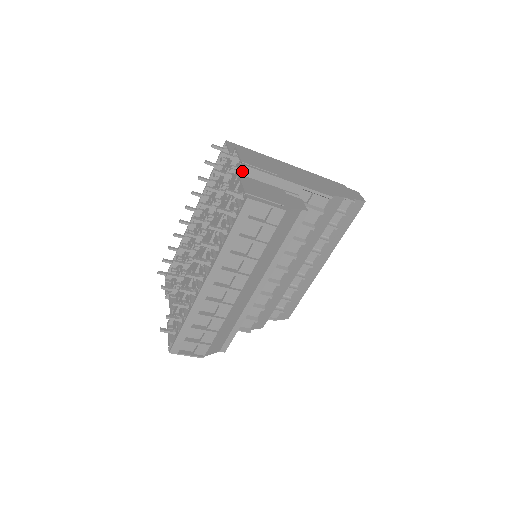
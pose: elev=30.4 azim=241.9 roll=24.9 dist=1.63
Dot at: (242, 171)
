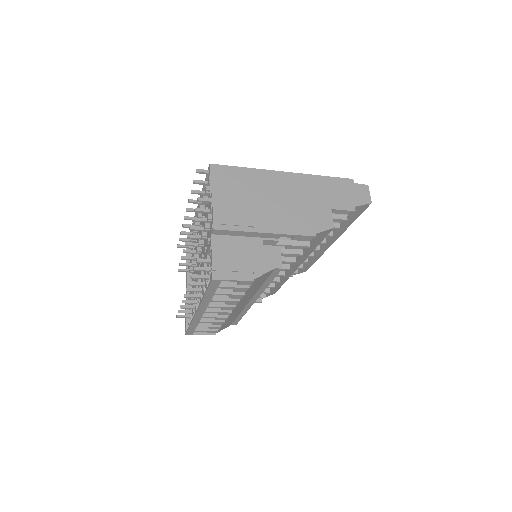
Dot at: (214, 232)
